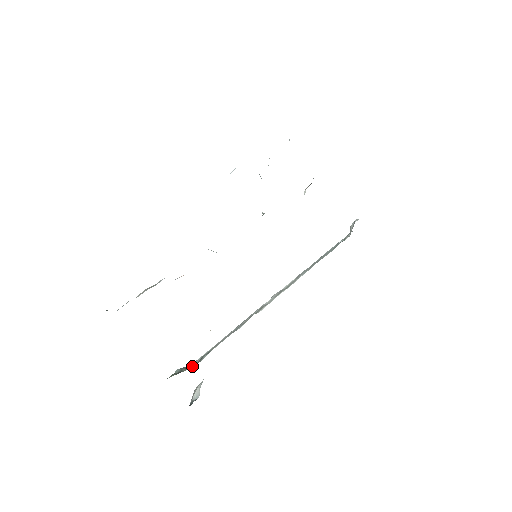
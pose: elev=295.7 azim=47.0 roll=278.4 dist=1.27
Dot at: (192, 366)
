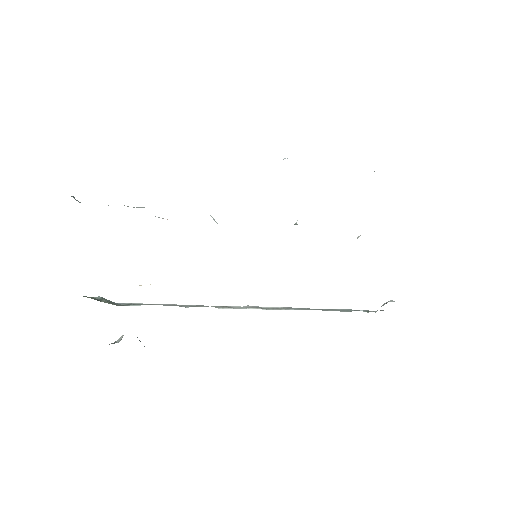
Dot at: (113, 304)
